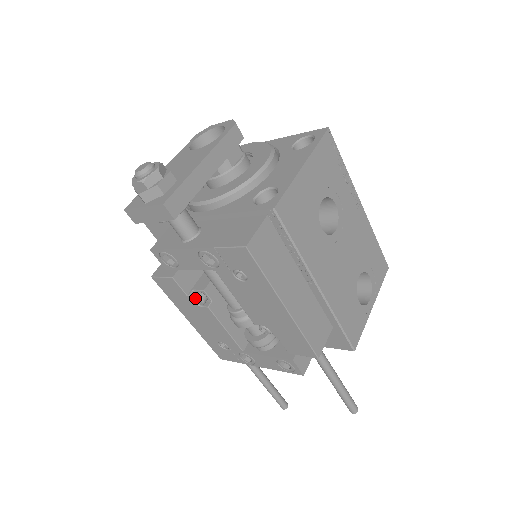
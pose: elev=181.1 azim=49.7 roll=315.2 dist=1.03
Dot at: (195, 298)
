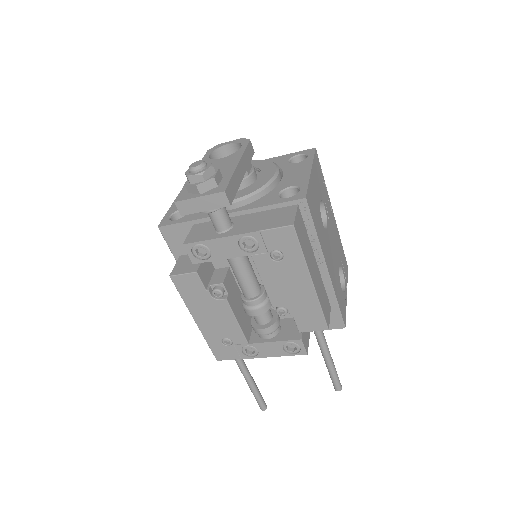
Dot at: (215, 291)
